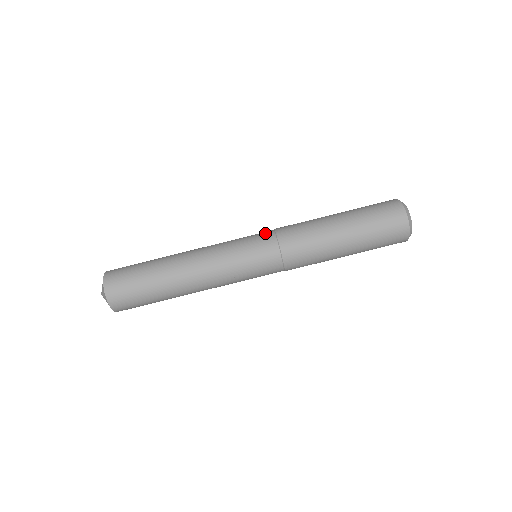
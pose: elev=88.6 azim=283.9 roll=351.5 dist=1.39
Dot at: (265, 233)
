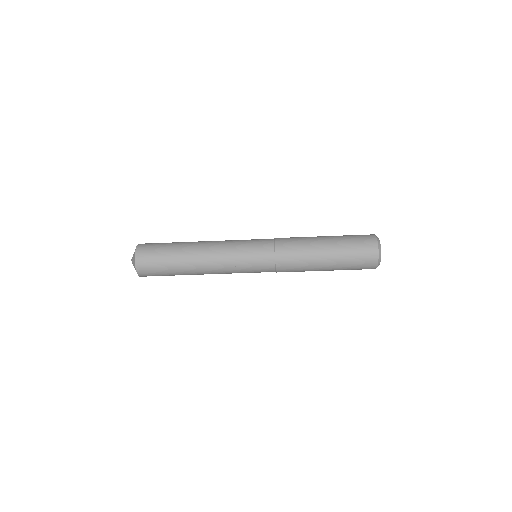
Dot at: (267, 254)
